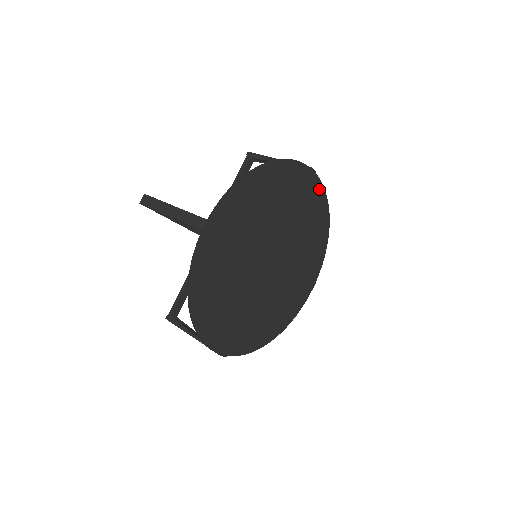
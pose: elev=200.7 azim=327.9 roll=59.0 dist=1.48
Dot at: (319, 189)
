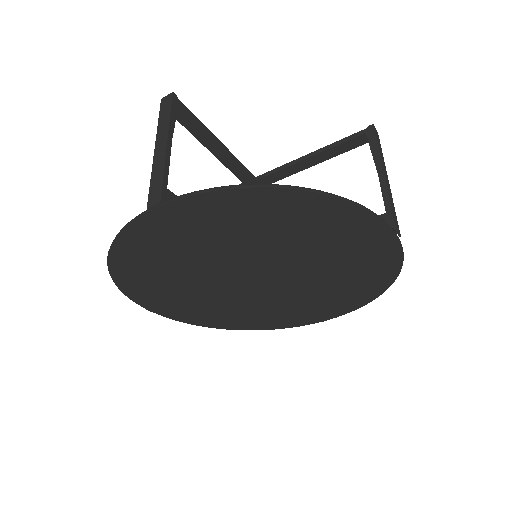
Dot at: (393, 254)
